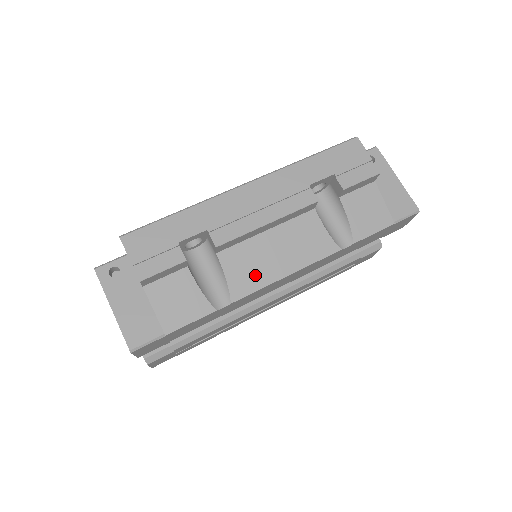
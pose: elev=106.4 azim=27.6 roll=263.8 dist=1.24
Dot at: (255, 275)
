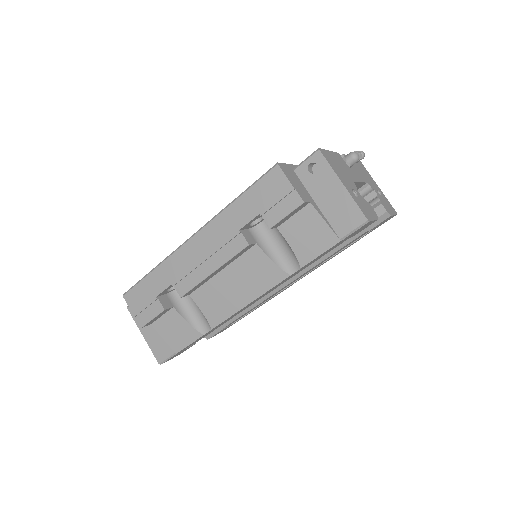
Dot at: (223, 307)
